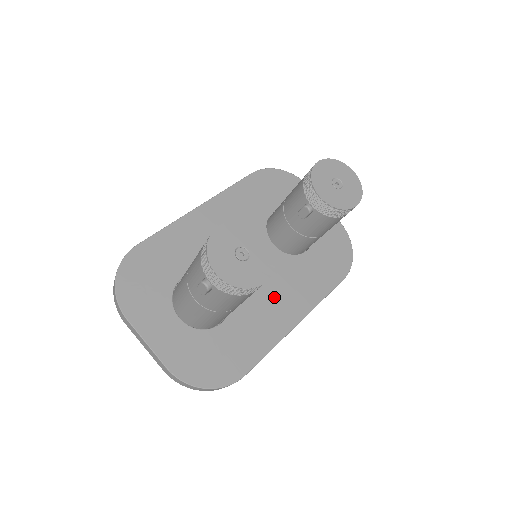
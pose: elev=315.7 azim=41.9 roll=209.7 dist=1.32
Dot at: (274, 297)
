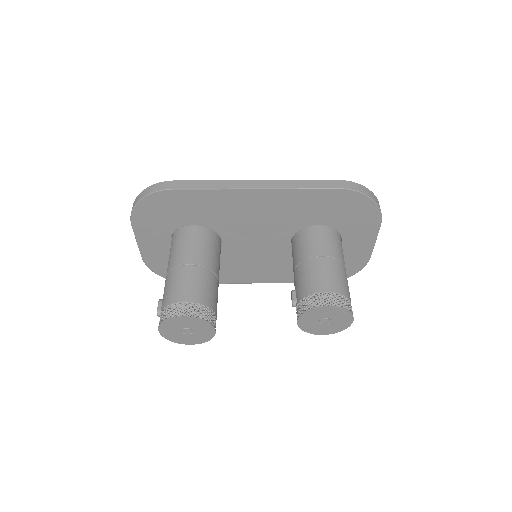
Dot at: (253, 266)
